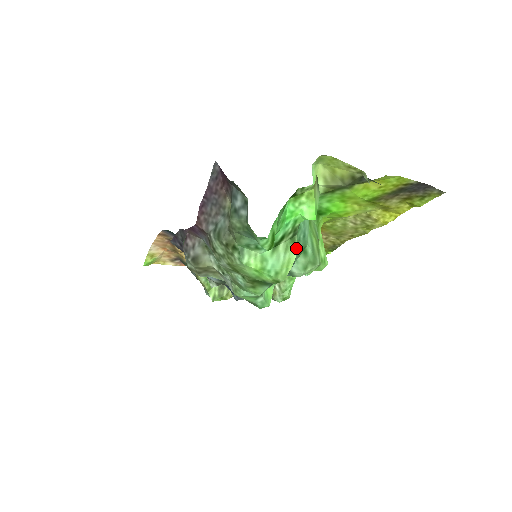
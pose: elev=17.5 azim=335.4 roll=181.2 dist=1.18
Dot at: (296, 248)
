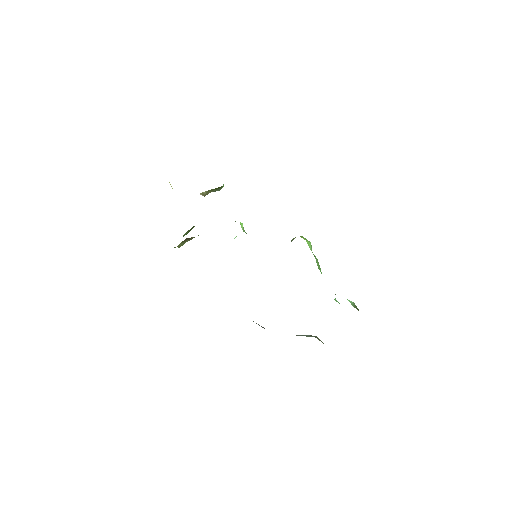
Dot at: occluded
